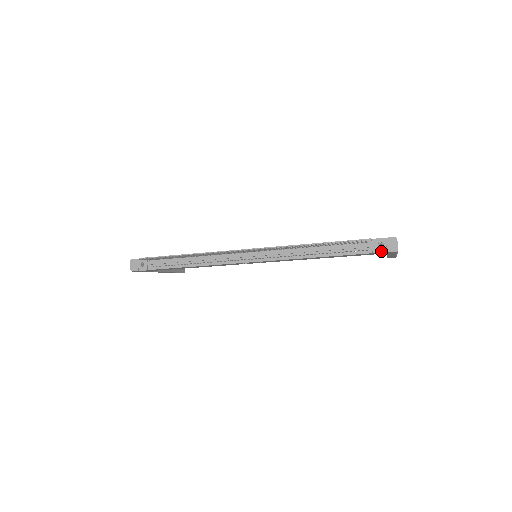
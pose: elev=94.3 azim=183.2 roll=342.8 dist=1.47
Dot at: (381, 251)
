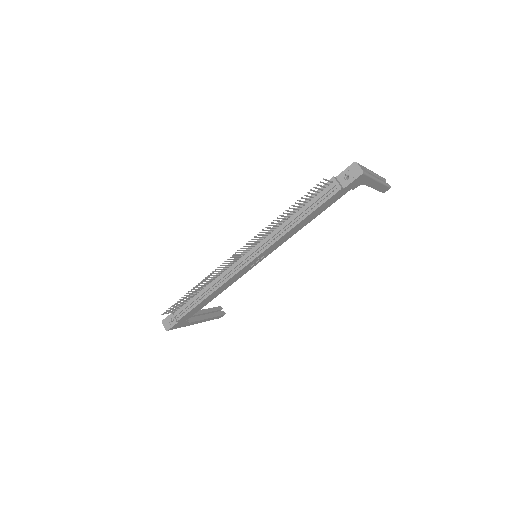
Dot at: (349, 182)
